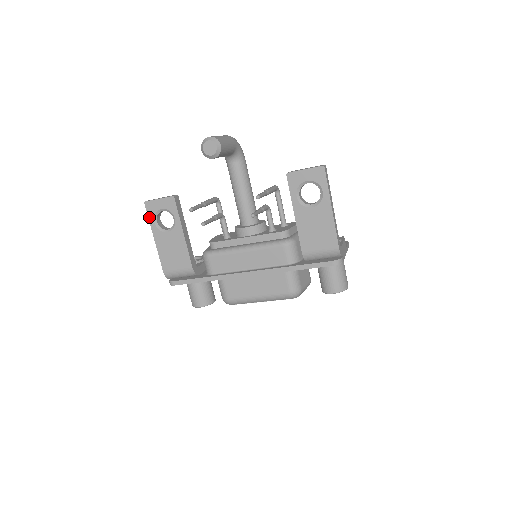
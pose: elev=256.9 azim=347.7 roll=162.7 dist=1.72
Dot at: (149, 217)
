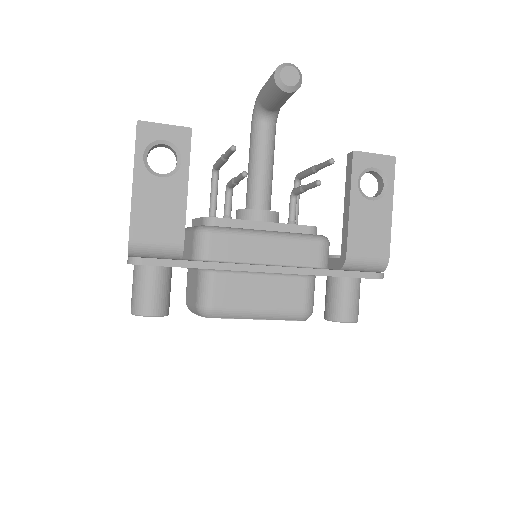
Dot at: (137, 145)
